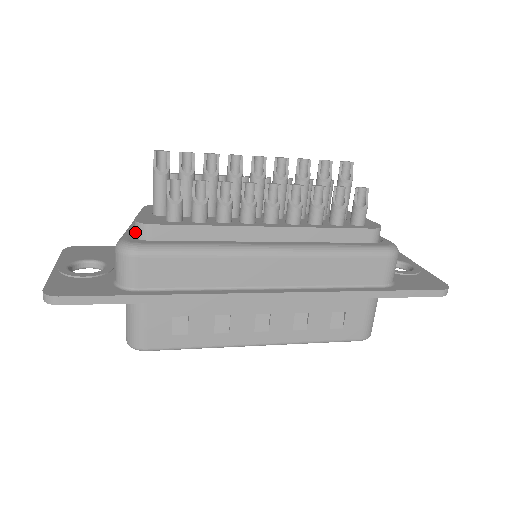
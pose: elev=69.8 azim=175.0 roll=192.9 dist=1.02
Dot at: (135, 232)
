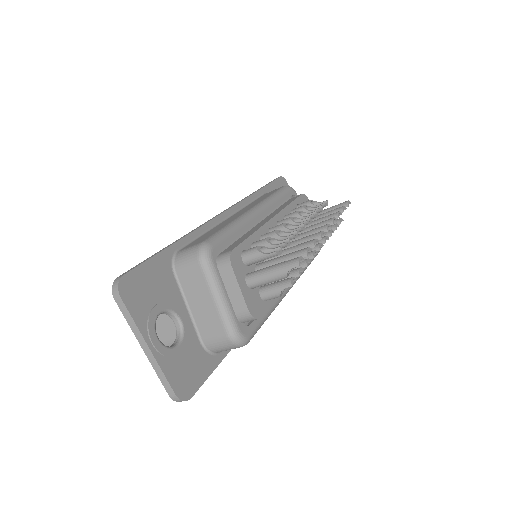
Dot at: (243, 318)
